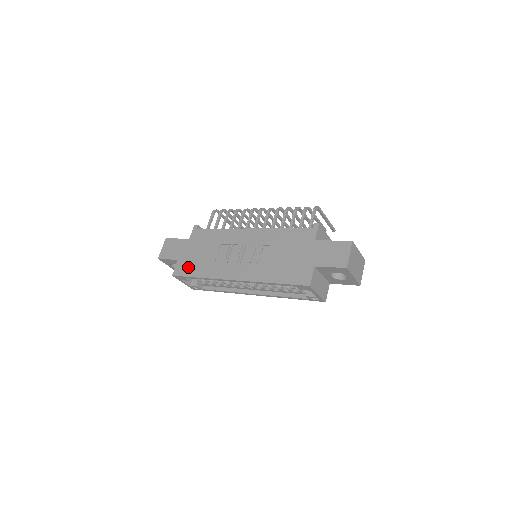
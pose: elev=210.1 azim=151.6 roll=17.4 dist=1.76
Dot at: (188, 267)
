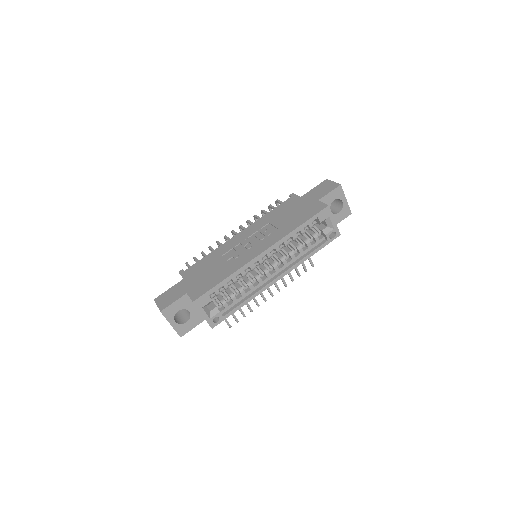
Dot at: (205, 285)
